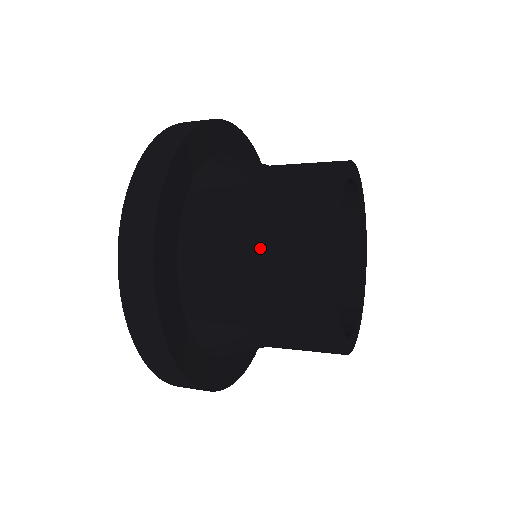
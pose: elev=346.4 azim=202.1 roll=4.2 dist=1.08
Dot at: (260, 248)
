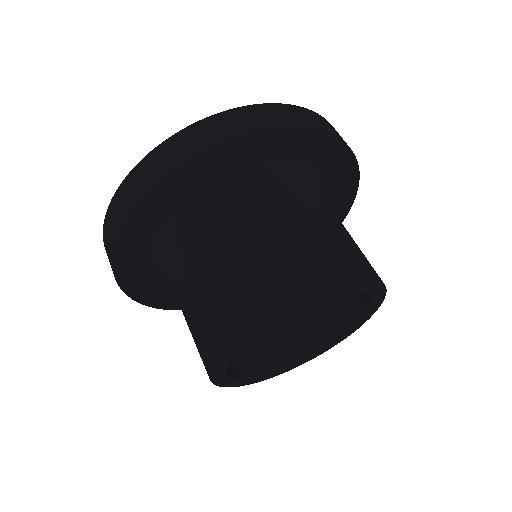
Dot at: (194, 295)
